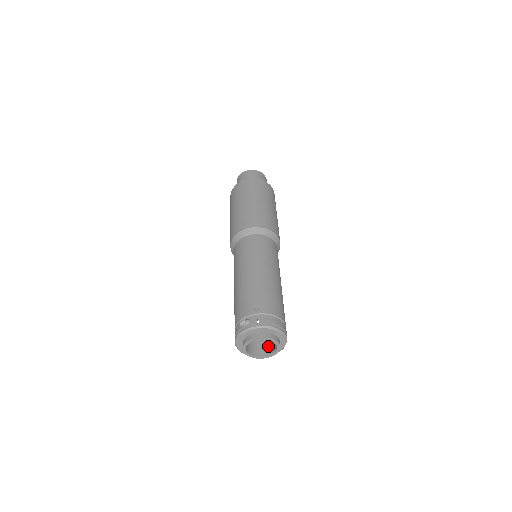
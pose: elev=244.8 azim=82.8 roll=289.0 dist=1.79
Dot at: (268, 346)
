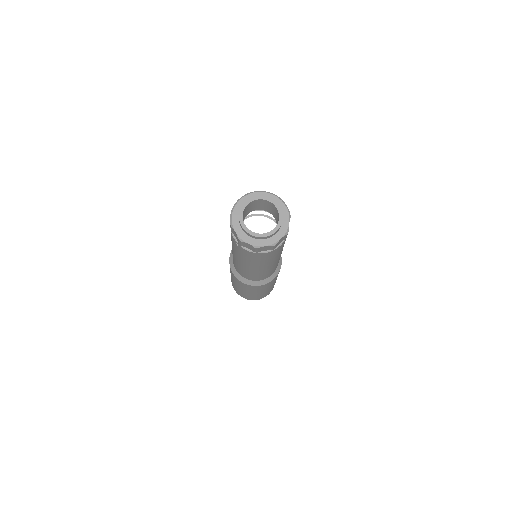
Dot at: occluded
